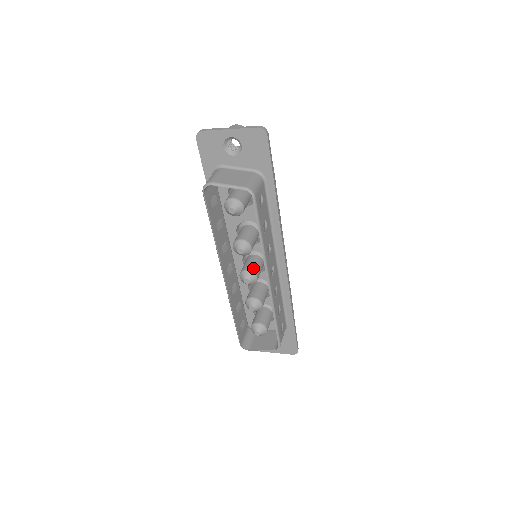
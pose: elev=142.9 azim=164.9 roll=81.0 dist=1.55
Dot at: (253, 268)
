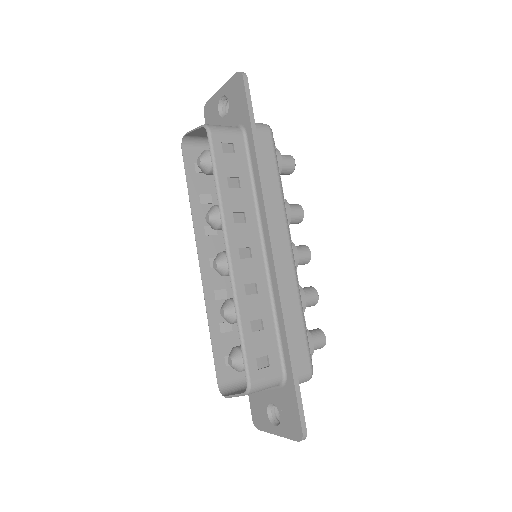
Dot at: occluded
